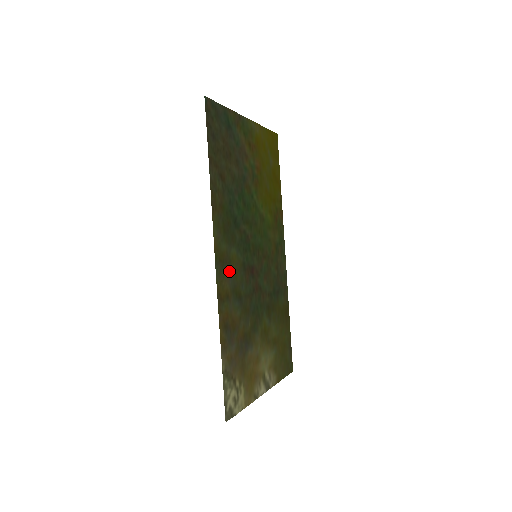
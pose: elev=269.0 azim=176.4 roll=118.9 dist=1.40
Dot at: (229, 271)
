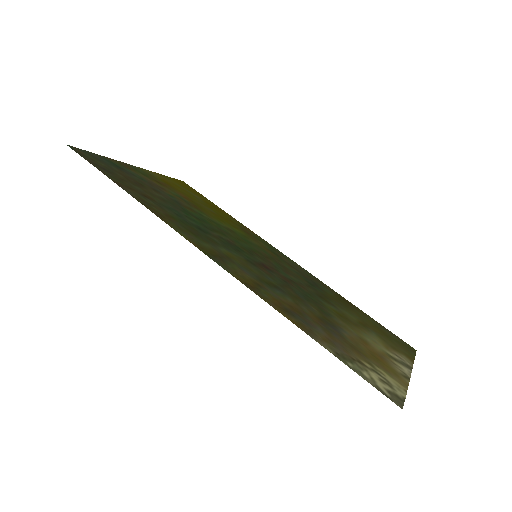
Dot at: (236, 265)
